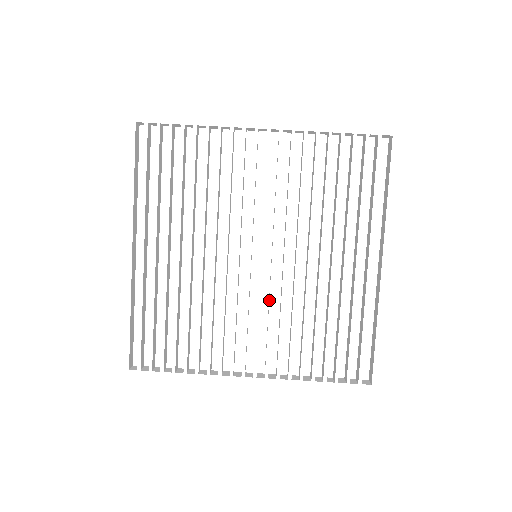
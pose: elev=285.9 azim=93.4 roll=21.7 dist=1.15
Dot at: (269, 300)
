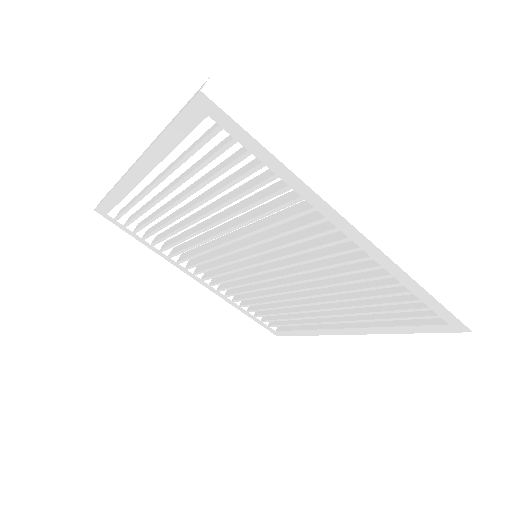
Dot at: (243, 276)
